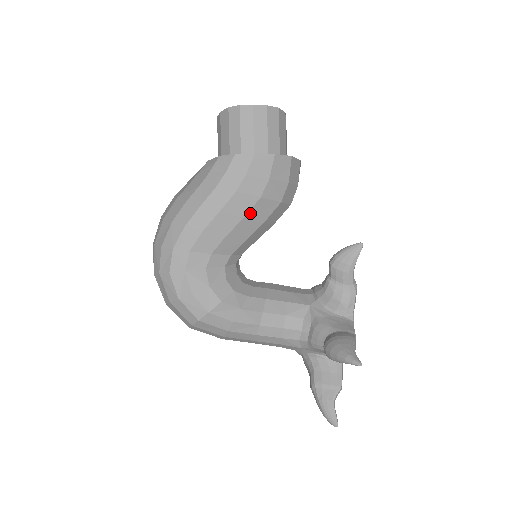
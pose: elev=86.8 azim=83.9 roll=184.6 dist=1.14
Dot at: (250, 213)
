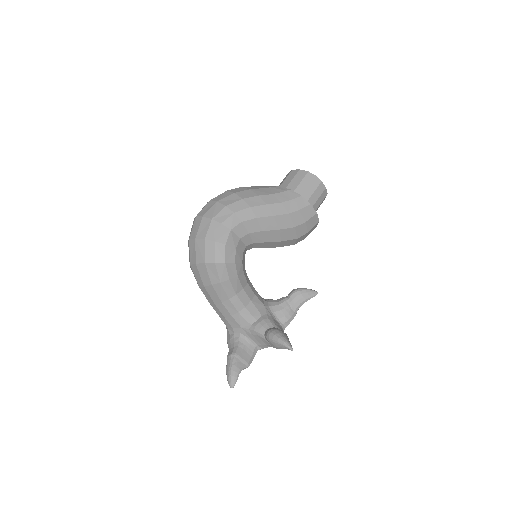
Dot at: (283, 230)
